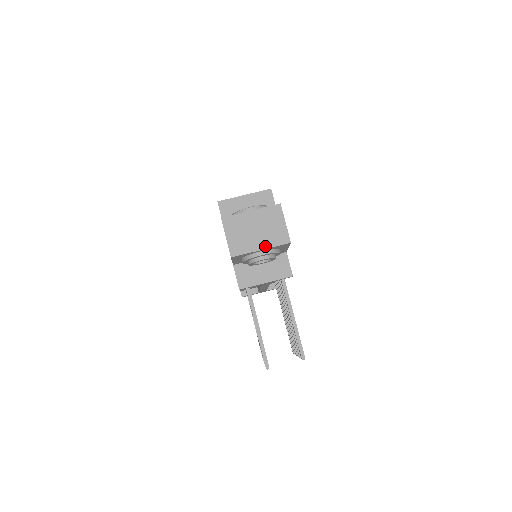
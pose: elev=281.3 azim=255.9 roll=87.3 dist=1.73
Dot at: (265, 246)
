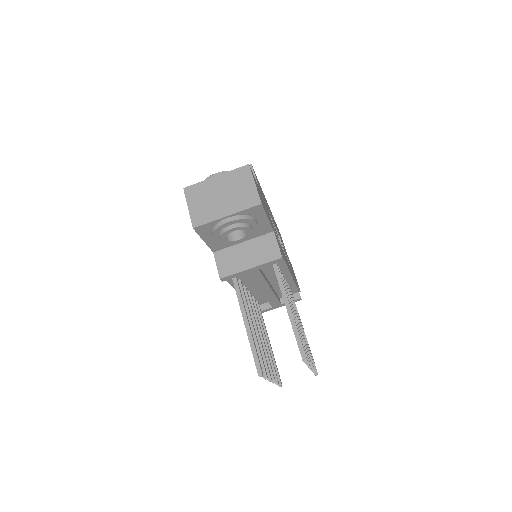
Dot at: (232, 211)
